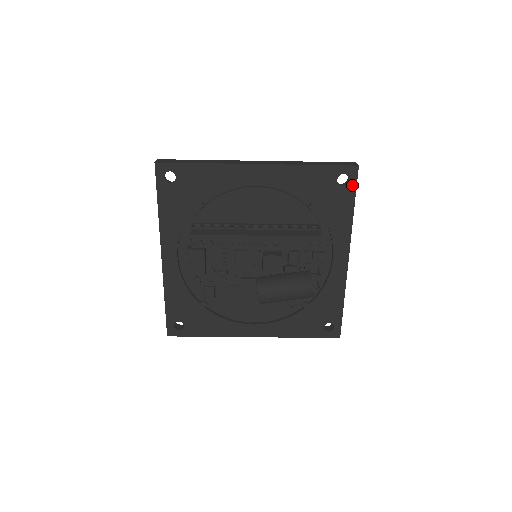
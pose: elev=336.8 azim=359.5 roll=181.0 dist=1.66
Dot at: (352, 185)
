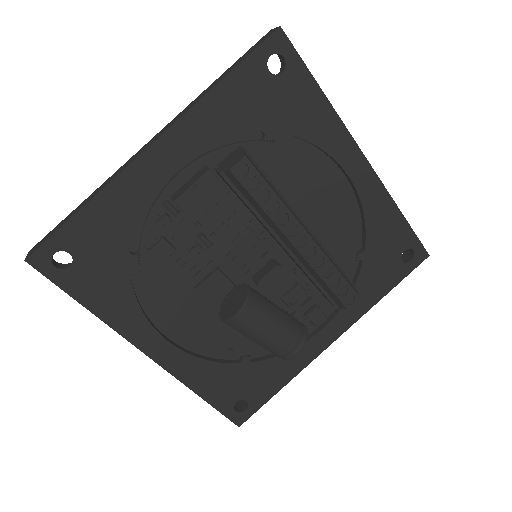
Dot at: (408, 268)
